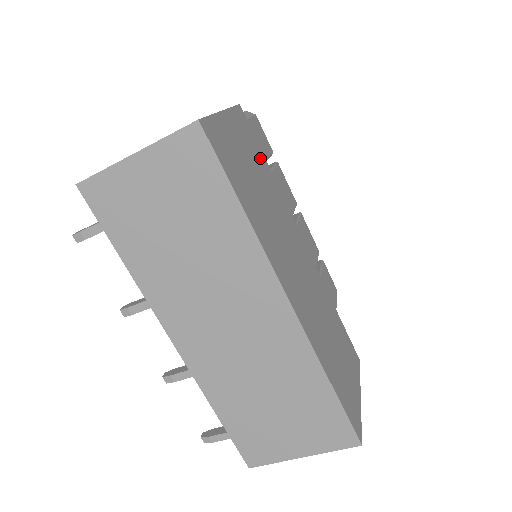
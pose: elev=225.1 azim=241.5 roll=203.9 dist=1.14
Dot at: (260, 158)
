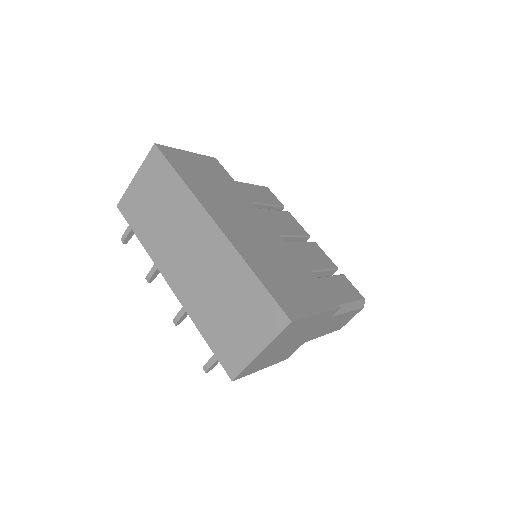
Dot at: (227, 179)
